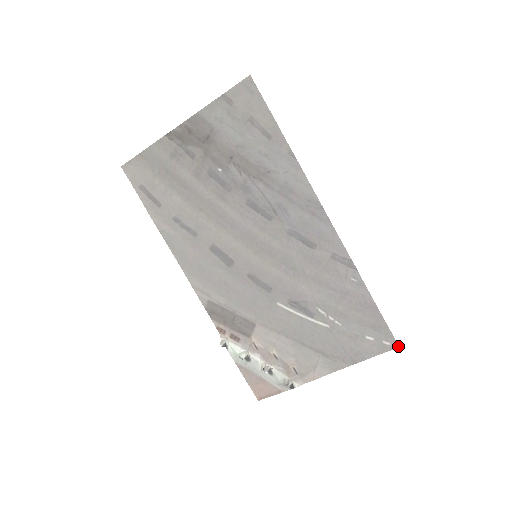
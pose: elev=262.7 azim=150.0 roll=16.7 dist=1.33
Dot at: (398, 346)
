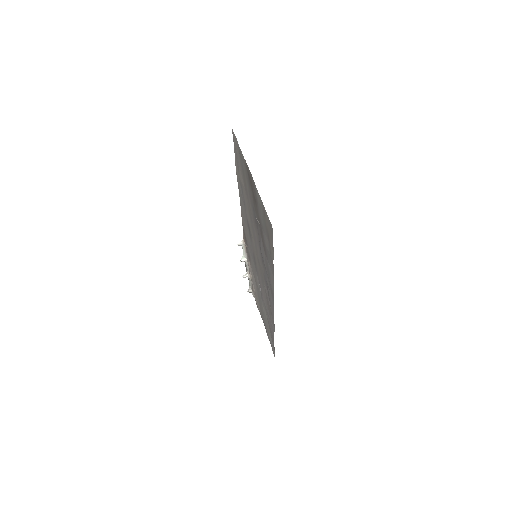
Dot at: (274, 356)
